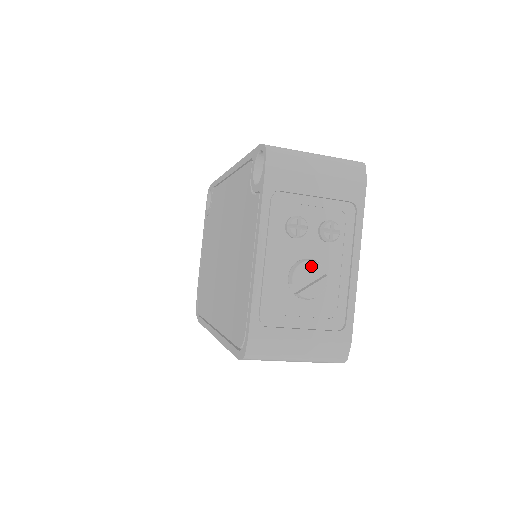
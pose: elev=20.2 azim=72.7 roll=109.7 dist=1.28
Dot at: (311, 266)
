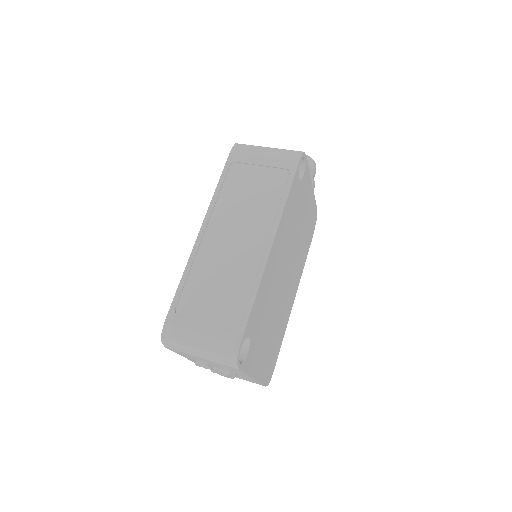
Dot at: occluded
